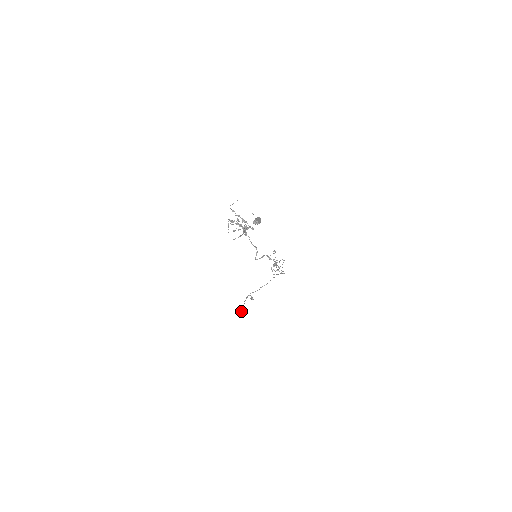
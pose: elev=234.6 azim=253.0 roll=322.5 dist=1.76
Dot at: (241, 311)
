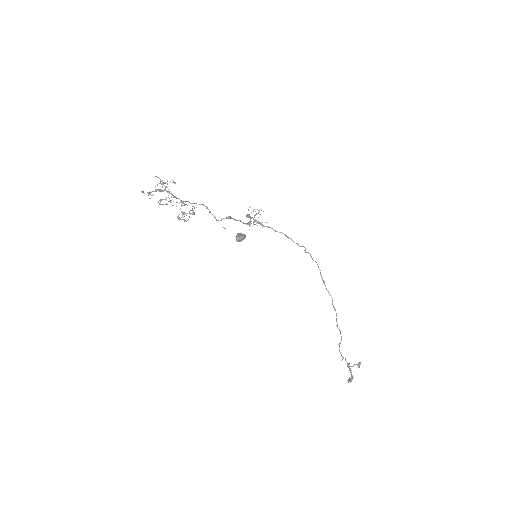
Dot at: (348, 380)
